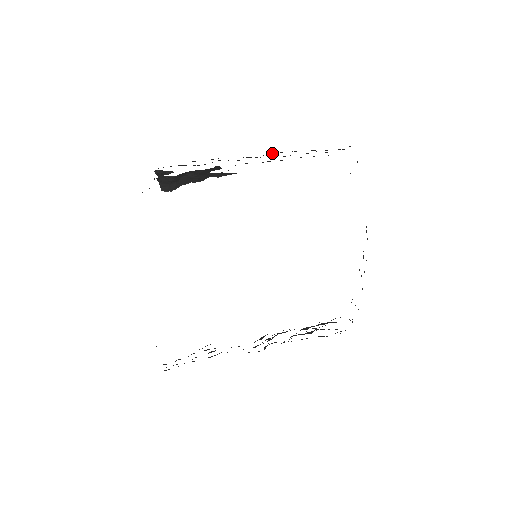
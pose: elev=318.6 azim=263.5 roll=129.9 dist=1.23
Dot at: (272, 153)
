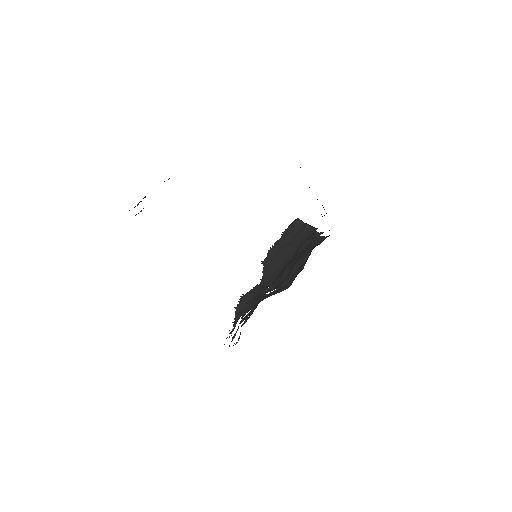
Dot at: occluded
